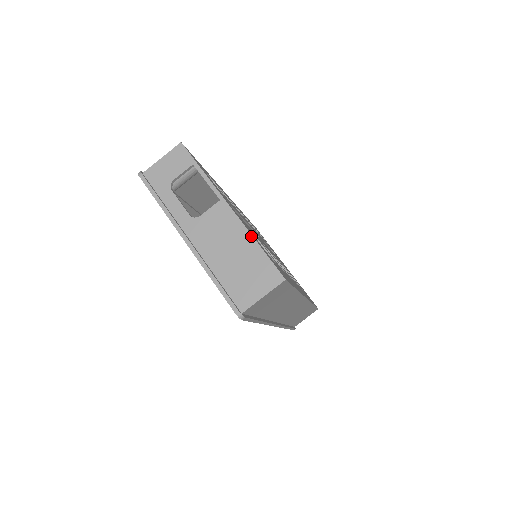
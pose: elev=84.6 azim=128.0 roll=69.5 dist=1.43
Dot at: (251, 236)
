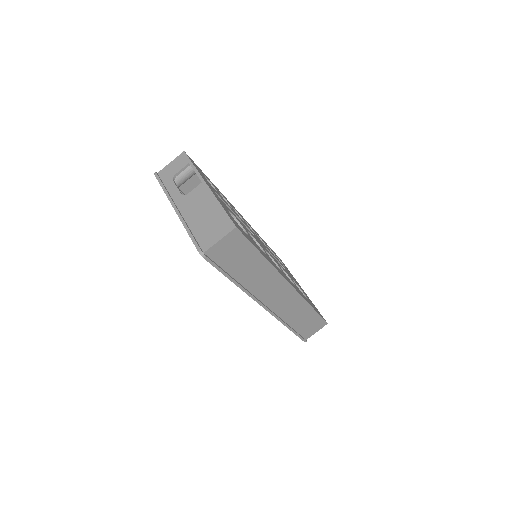
Dot at: (218, 202)
